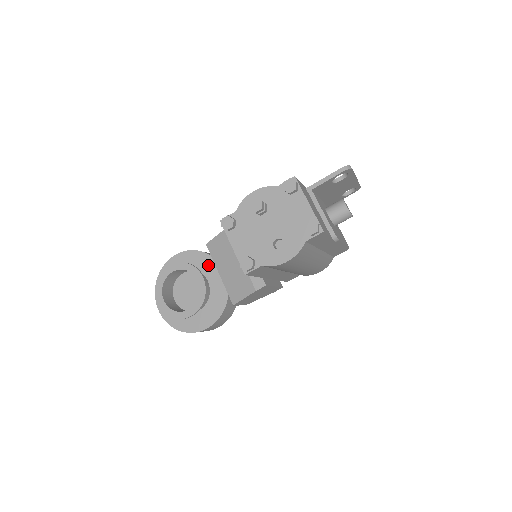
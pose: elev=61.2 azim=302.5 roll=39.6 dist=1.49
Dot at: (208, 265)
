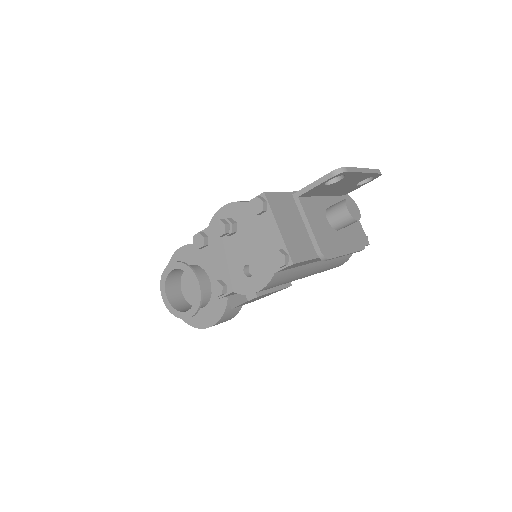
Dot at: occluded
